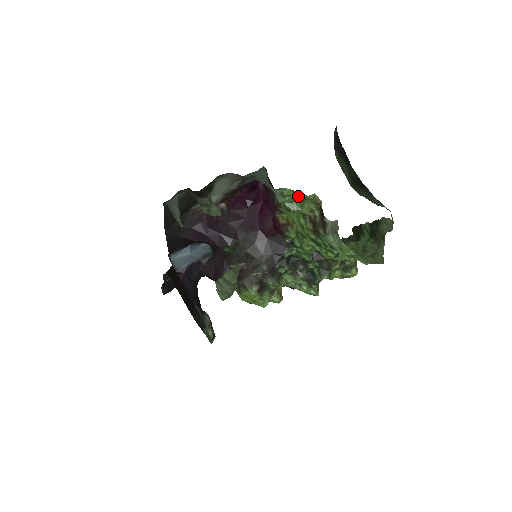
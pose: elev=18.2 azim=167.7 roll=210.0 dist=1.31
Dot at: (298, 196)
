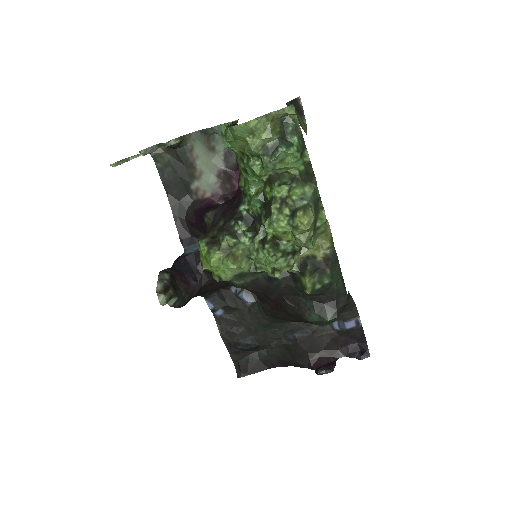
Dot at: occluded
